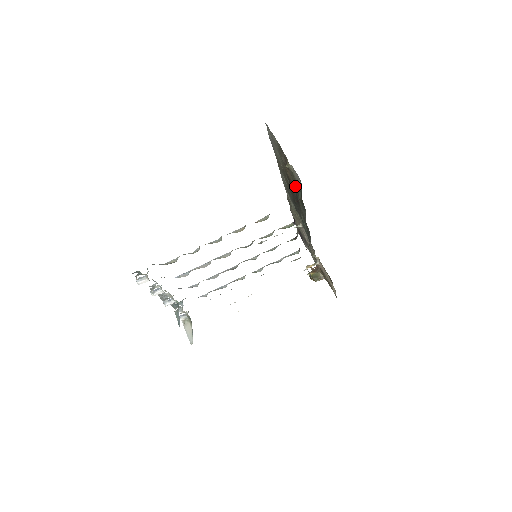
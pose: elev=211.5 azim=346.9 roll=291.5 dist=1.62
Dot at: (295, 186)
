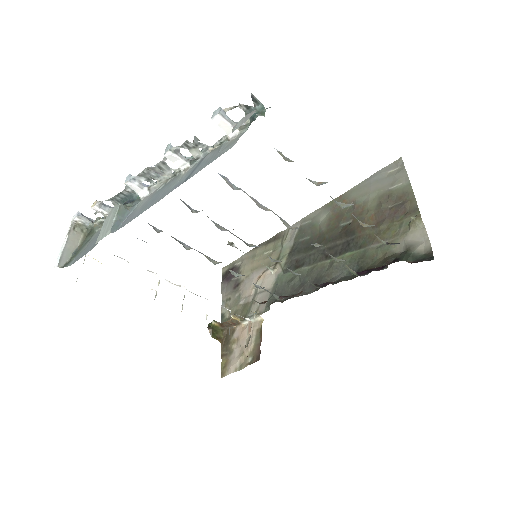
Dot at: (368, 240)
